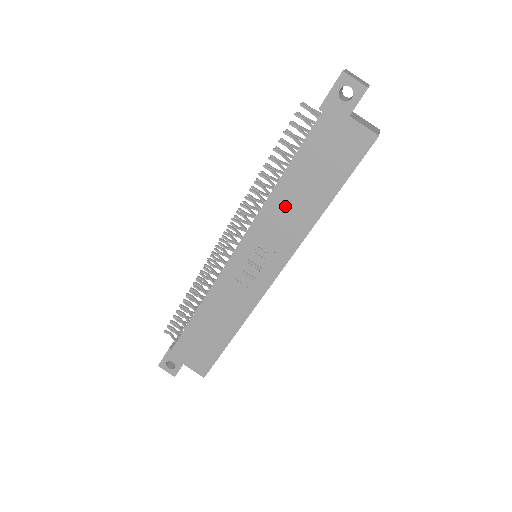
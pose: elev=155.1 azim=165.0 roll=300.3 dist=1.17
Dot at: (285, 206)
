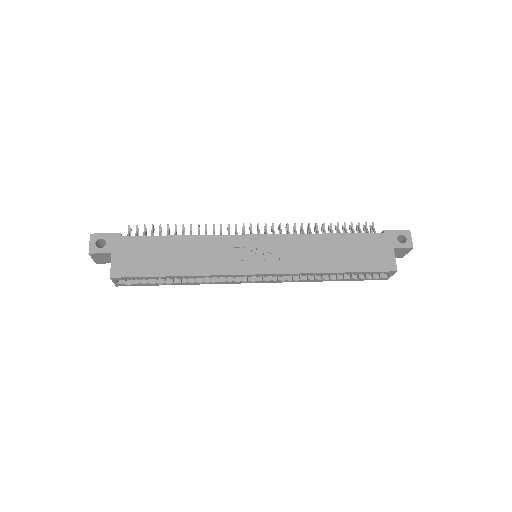
Dot at: (315, 247)
